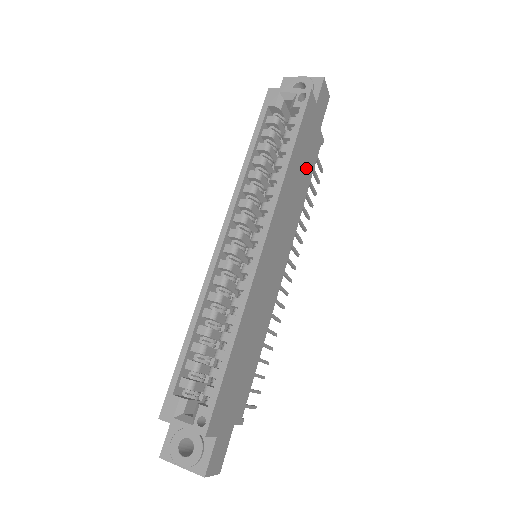
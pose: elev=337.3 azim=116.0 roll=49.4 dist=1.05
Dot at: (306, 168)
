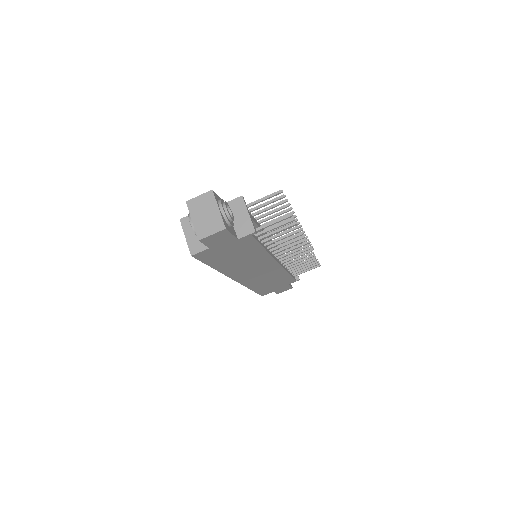
Dot at: (245, 252)
